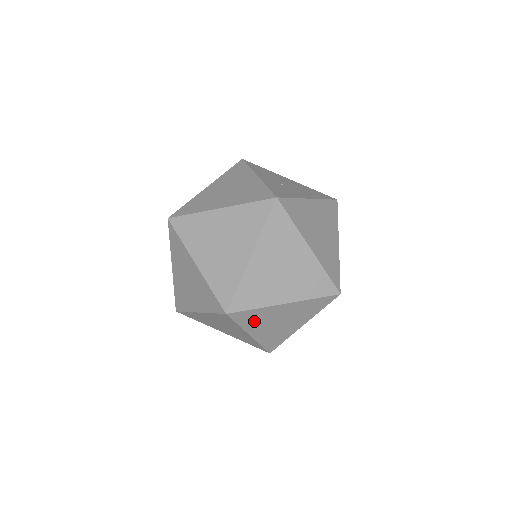
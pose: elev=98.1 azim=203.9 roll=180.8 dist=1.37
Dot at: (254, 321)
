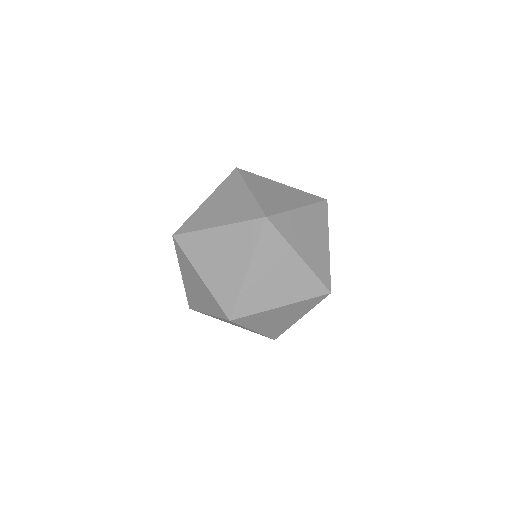
Dot at: occluded
